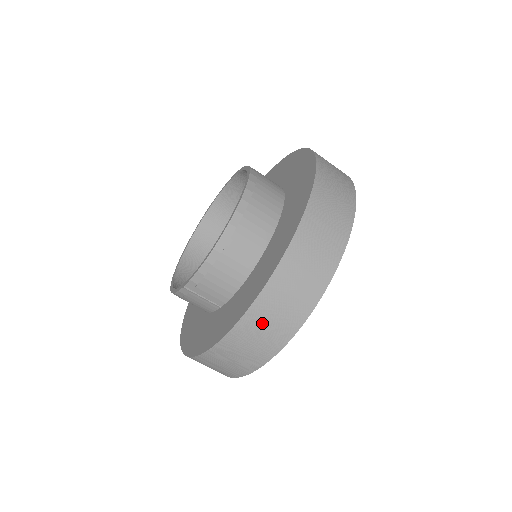
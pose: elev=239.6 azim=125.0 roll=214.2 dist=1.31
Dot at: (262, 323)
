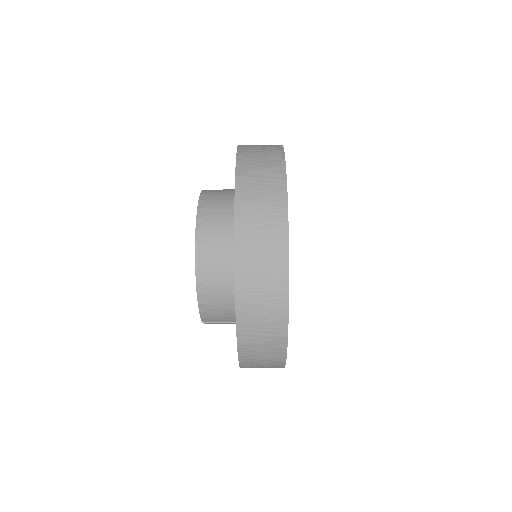
Dot at: (255, 341)
